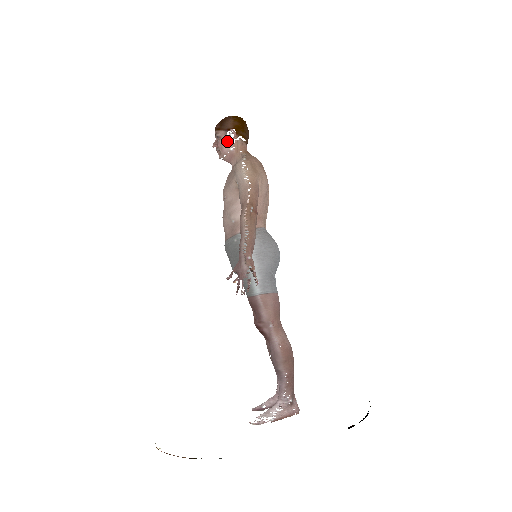
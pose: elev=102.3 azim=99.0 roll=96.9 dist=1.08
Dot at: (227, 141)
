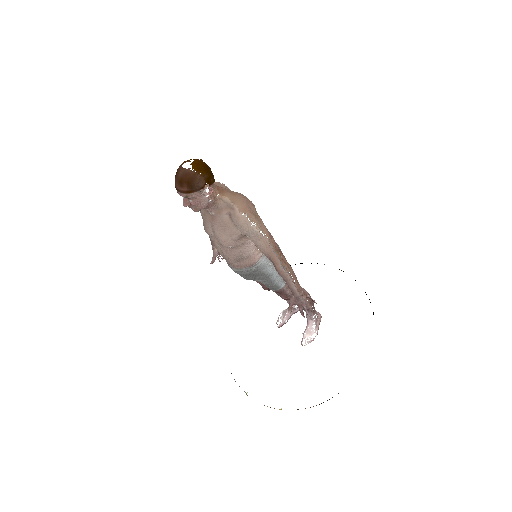
Dot at: (204, 198)
